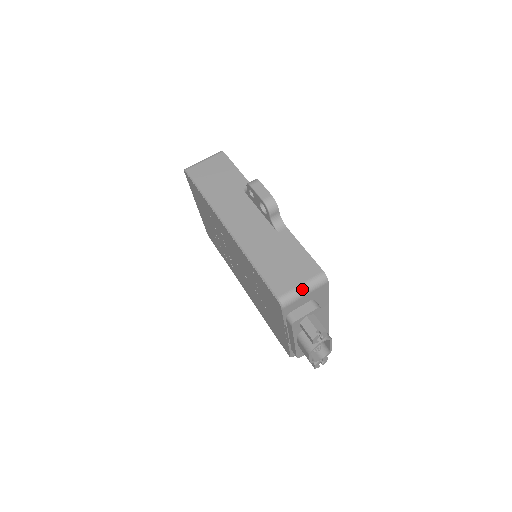
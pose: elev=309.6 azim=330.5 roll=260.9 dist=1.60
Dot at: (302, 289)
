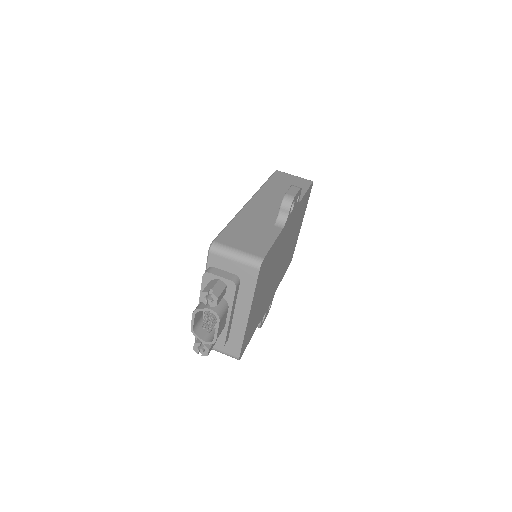
Dot at: (235, 252)
